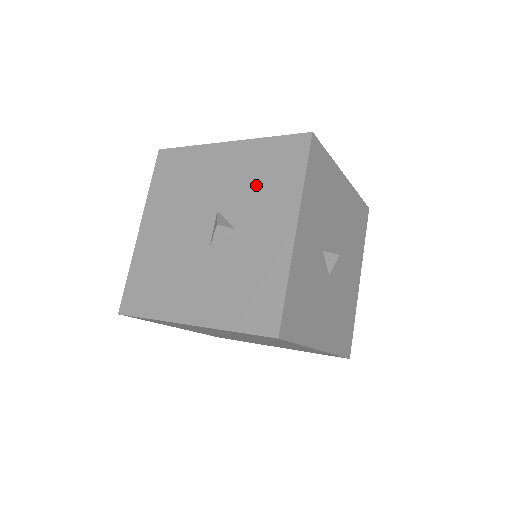
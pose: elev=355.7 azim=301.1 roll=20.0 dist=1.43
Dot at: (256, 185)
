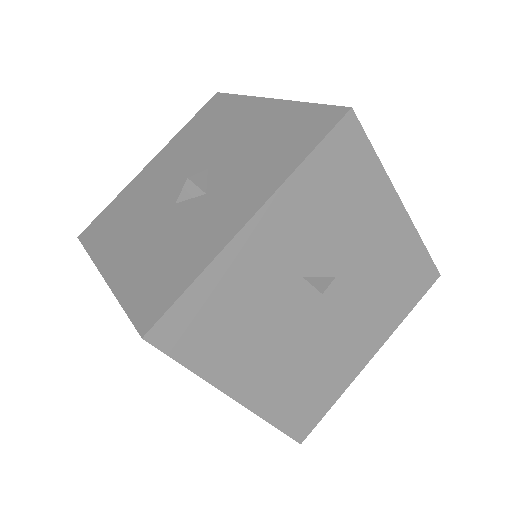
Dot at: (257, 152)
